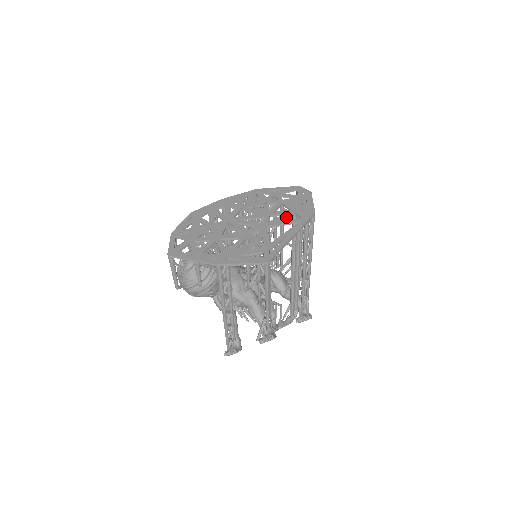
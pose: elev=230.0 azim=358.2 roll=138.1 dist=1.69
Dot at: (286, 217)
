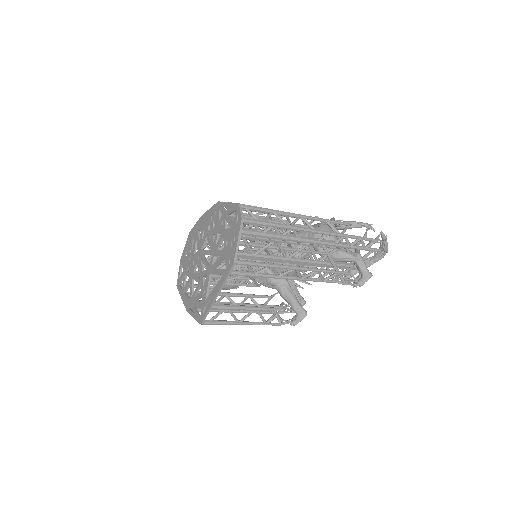
Dot at: (220, 262)
